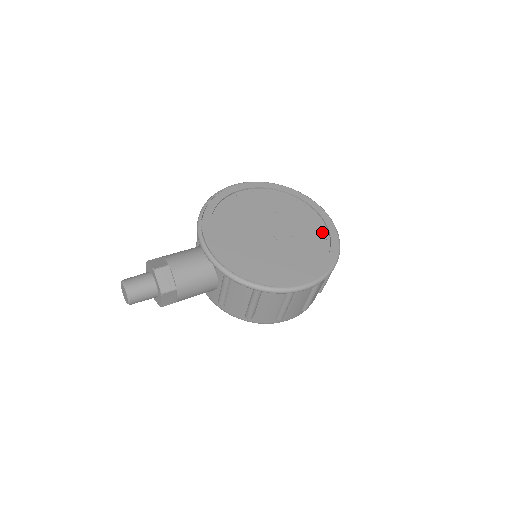
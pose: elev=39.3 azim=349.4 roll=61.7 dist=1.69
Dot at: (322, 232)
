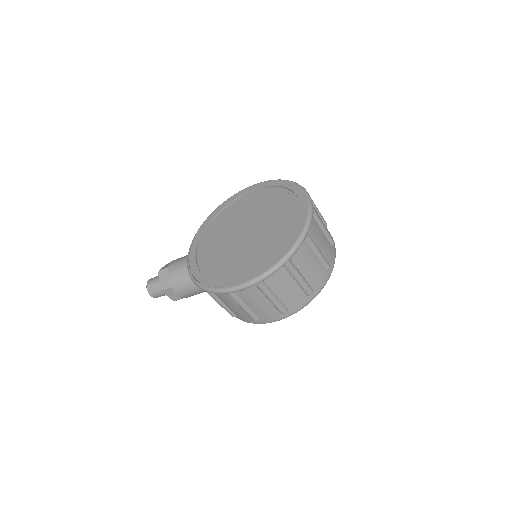
Dot at: (291, 228)
